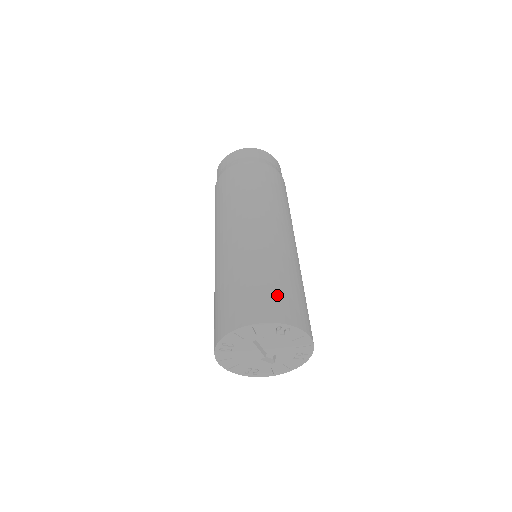
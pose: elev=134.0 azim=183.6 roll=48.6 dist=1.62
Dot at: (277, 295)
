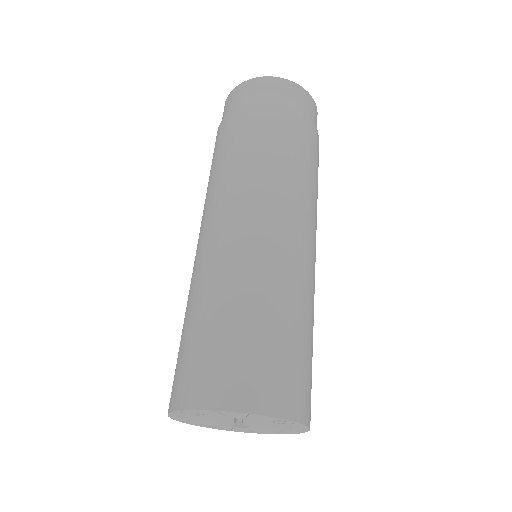
Dot at: (291, 367)
